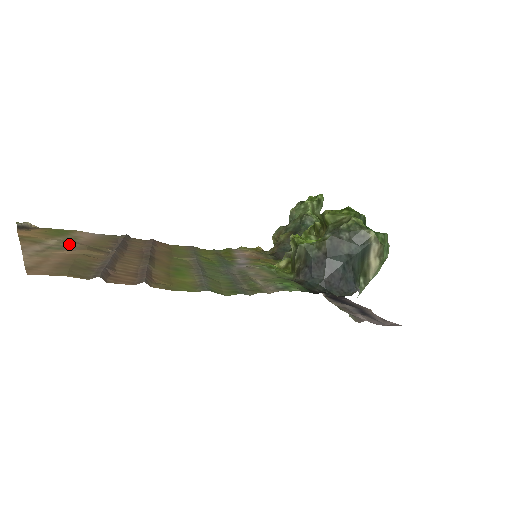
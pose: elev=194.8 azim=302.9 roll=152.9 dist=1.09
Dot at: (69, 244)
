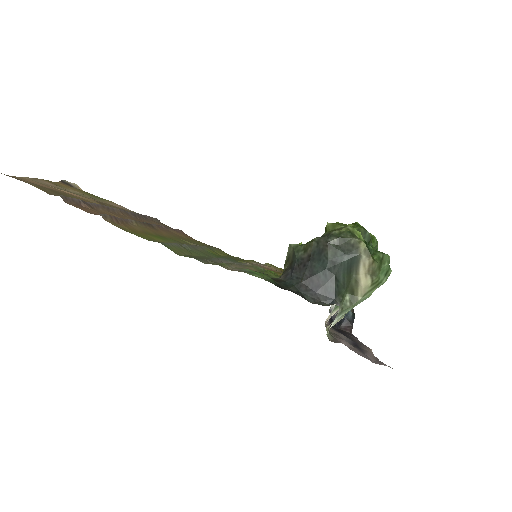
Dot at: (86, 196)
